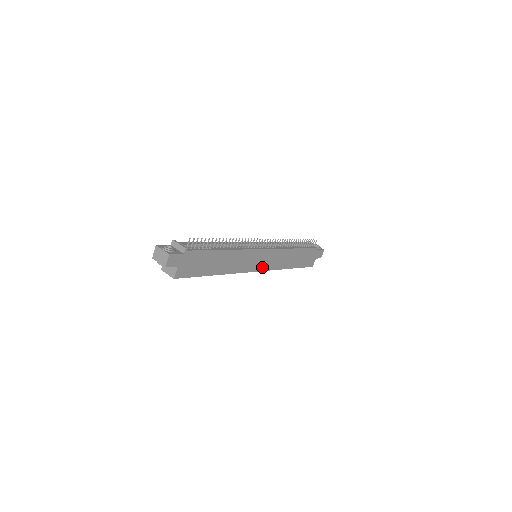
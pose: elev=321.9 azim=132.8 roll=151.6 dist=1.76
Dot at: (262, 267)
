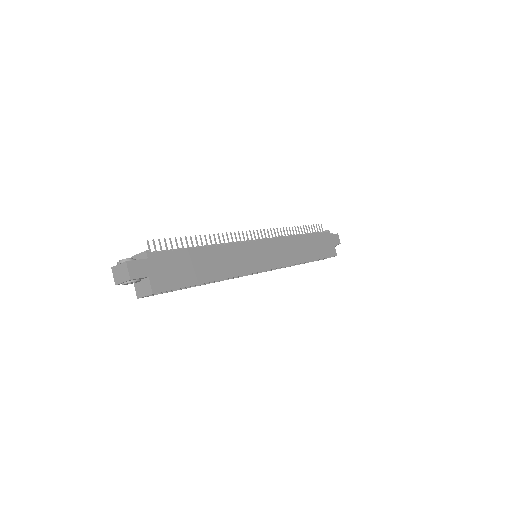
Dot at: (270, 264)
